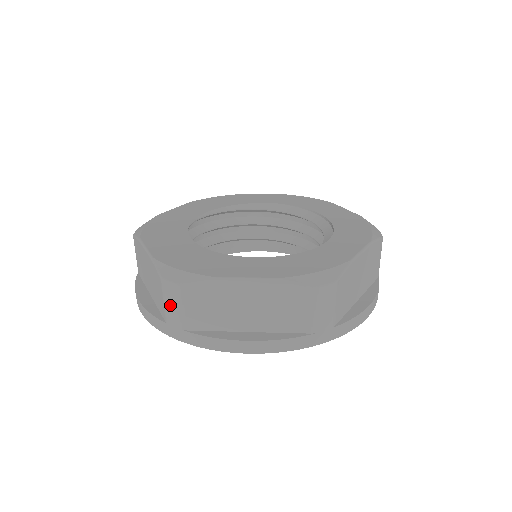
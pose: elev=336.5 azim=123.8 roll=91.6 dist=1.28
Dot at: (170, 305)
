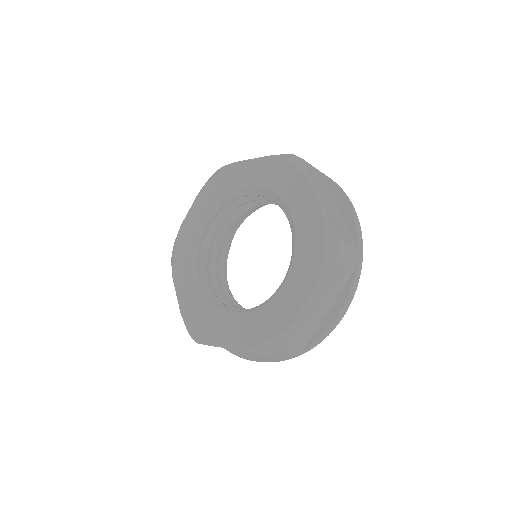
Dot at: occluded
